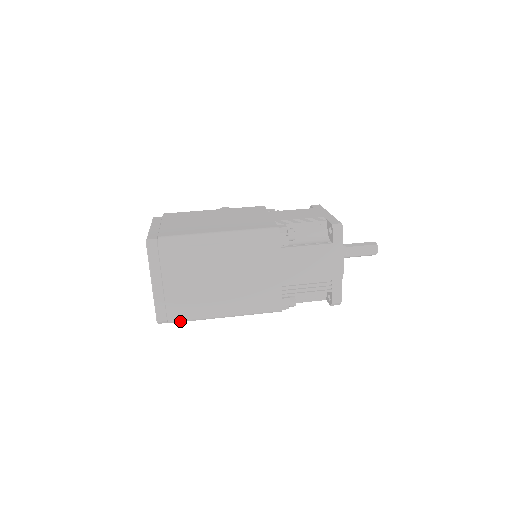
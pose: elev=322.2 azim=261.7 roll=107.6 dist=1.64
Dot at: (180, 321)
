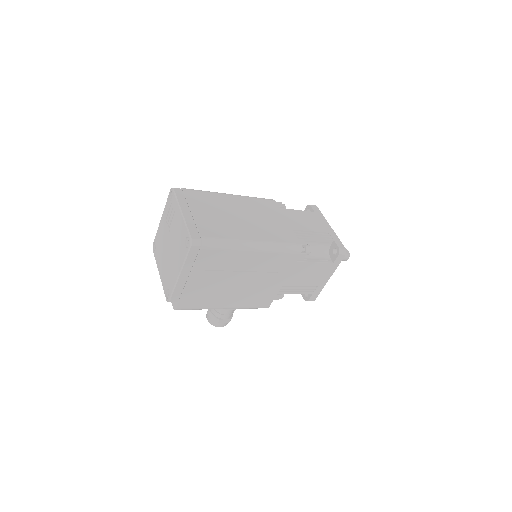
Dot at: (213, 242)
